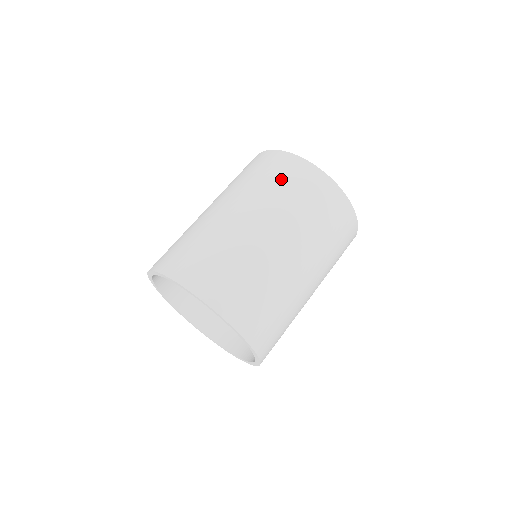
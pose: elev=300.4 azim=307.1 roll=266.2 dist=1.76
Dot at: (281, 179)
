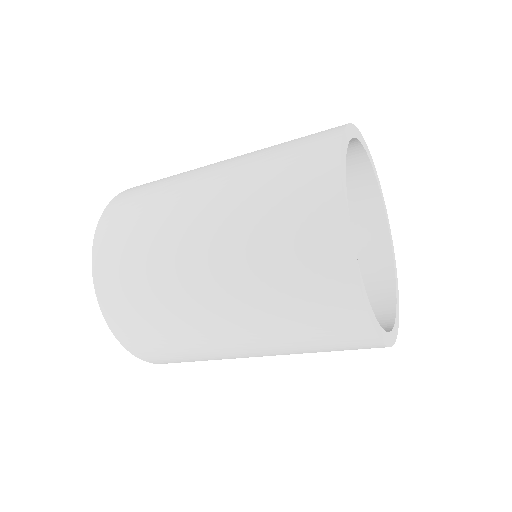
Dot at: (301, 301)
